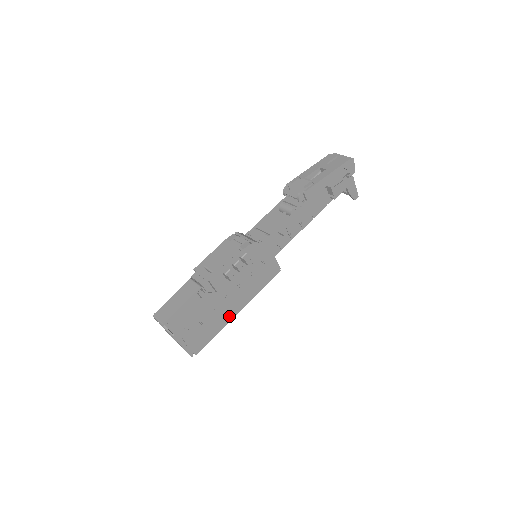
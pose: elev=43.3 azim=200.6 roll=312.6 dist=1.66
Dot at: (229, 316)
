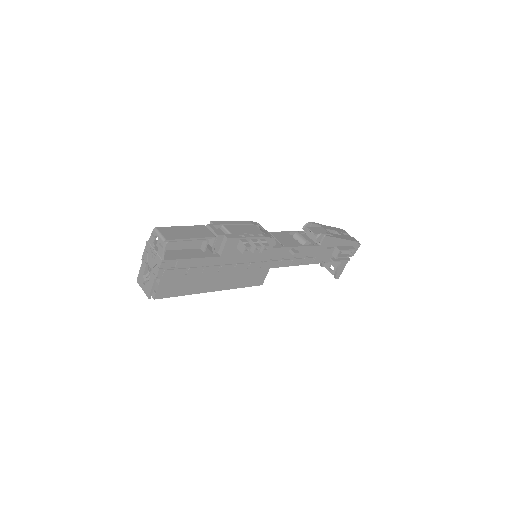
Dot at: (205, 287)
